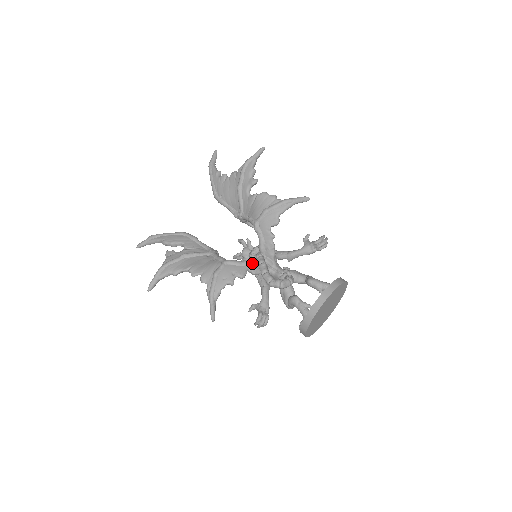
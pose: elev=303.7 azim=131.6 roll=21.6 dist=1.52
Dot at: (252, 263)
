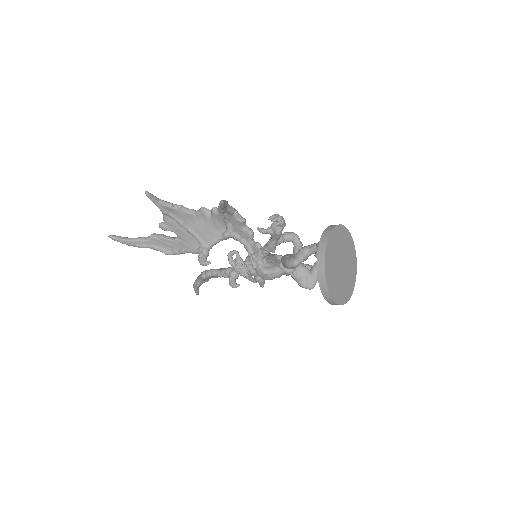
Dot at: occluded
